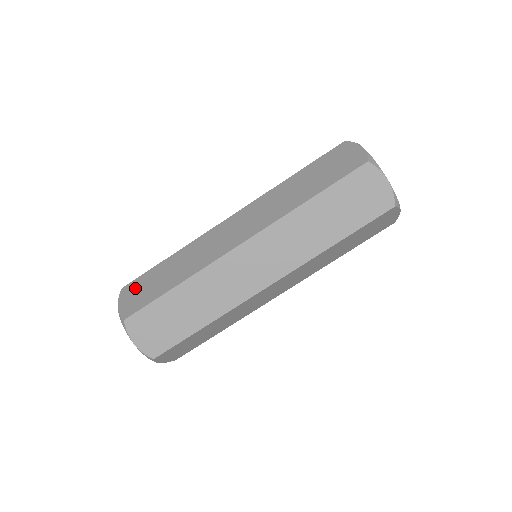
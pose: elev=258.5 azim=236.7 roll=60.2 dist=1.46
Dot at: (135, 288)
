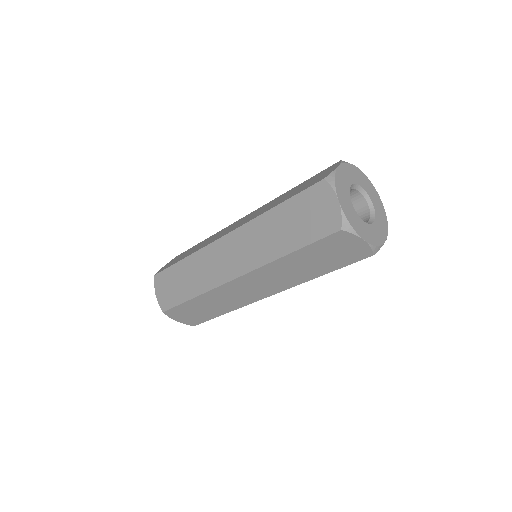
Dot at: (180, 314)
